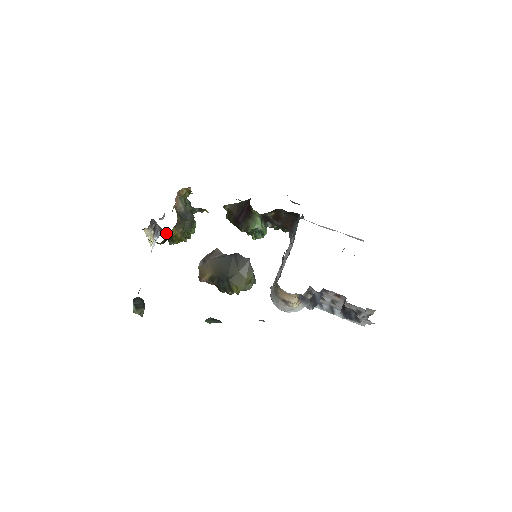
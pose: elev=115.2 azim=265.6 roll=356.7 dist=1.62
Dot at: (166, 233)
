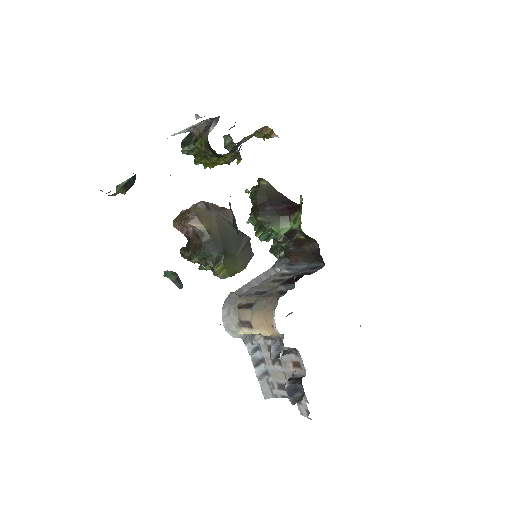
Dot at: occluded
